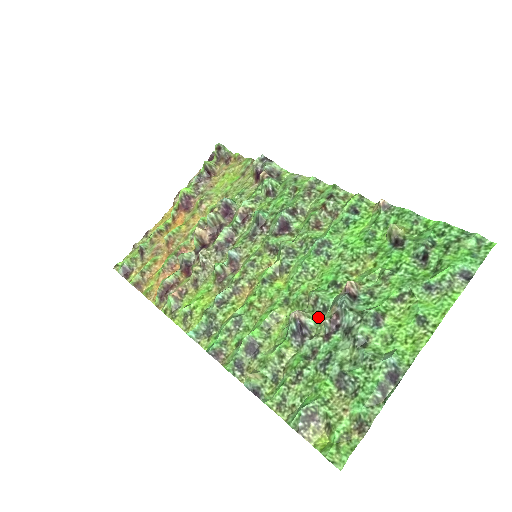
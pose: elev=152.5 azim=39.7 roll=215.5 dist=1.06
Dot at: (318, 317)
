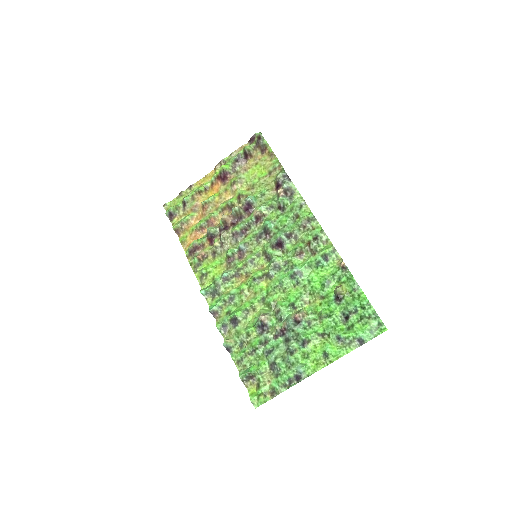
Dot at: (276, 321)
